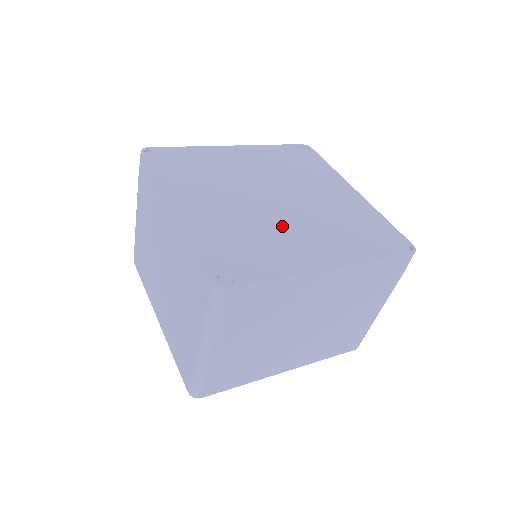
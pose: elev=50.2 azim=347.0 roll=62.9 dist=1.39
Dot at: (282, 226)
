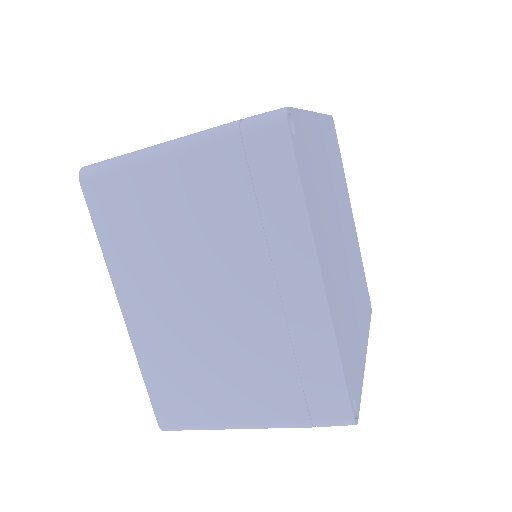
Dot at: (351, 296)
